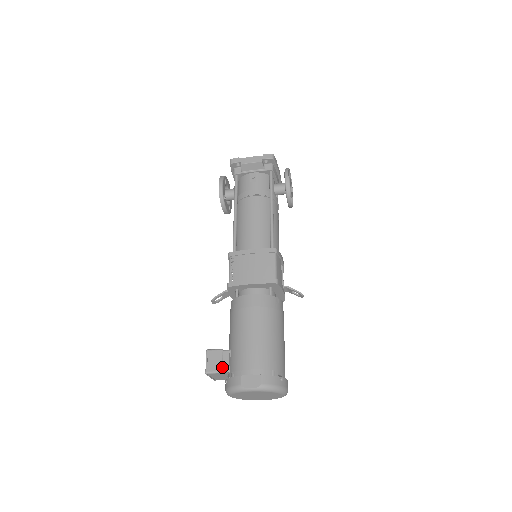
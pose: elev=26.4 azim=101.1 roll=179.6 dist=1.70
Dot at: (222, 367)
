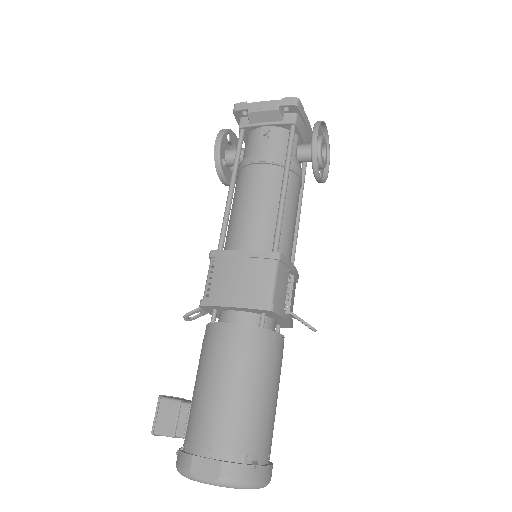
Dot at: (175, 429)
